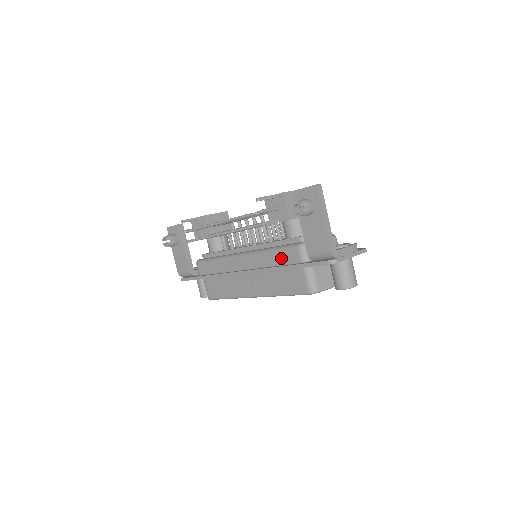
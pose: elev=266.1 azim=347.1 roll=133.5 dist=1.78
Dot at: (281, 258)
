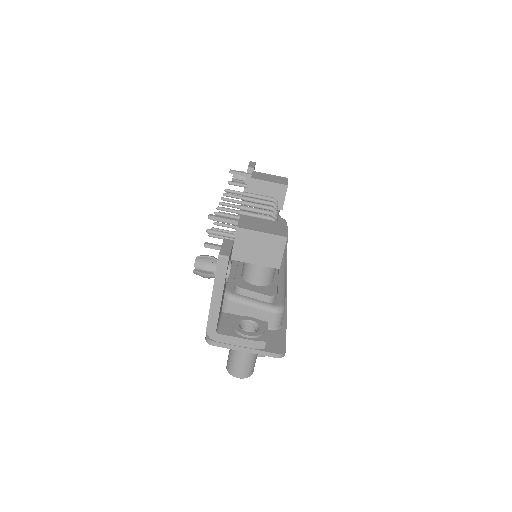
Dot at: occluded
